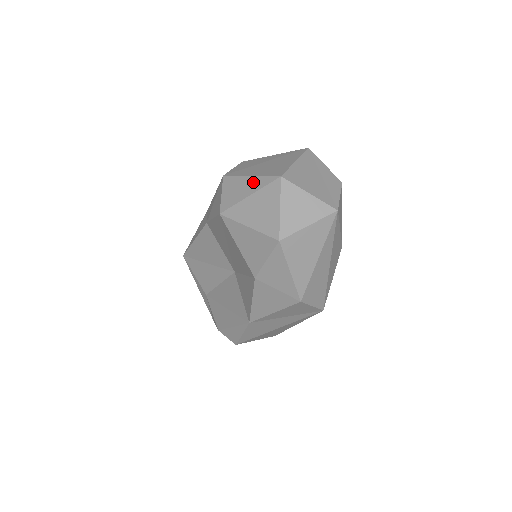
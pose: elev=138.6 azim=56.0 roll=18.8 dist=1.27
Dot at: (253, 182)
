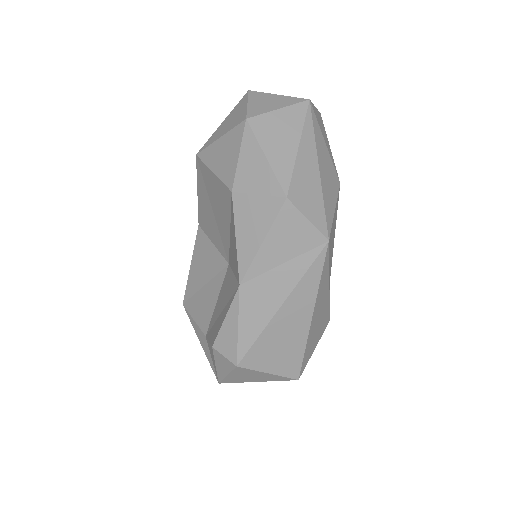
Dot at: occluded
